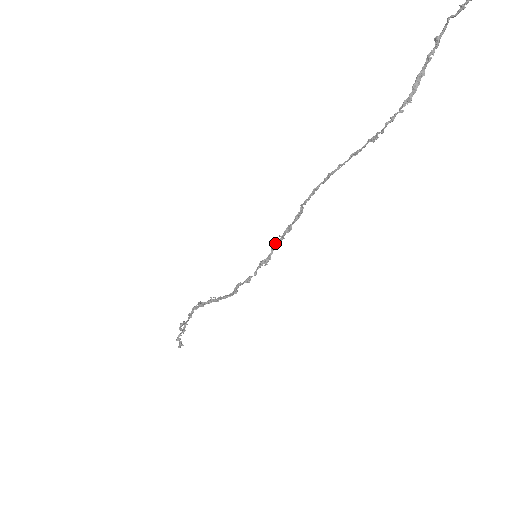
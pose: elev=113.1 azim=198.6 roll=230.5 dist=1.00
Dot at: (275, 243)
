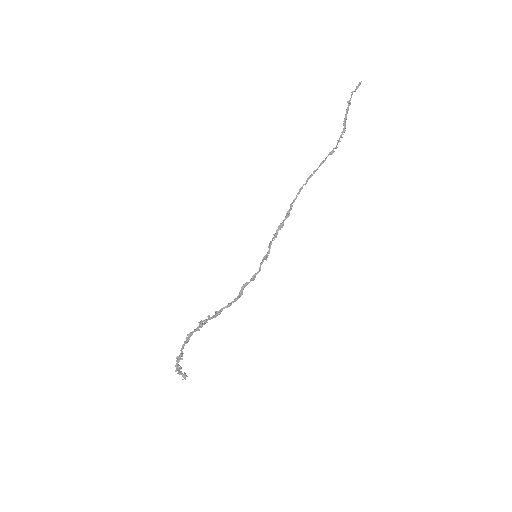
Dot at: (272, 240)
